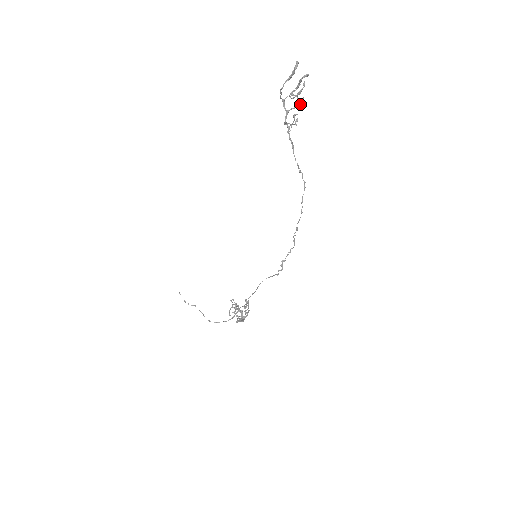
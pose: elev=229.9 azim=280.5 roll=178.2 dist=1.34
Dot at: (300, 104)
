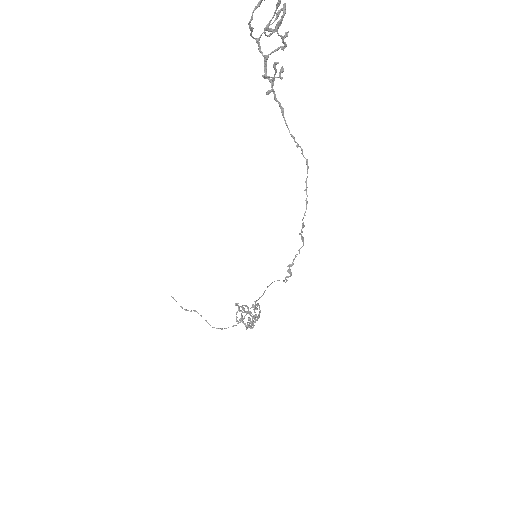
Dot at: (284, 43)
